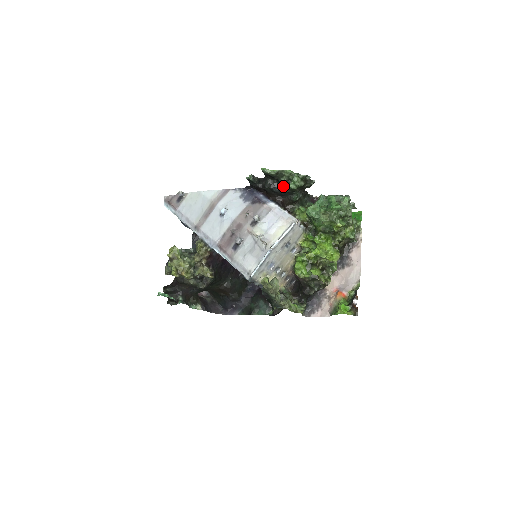
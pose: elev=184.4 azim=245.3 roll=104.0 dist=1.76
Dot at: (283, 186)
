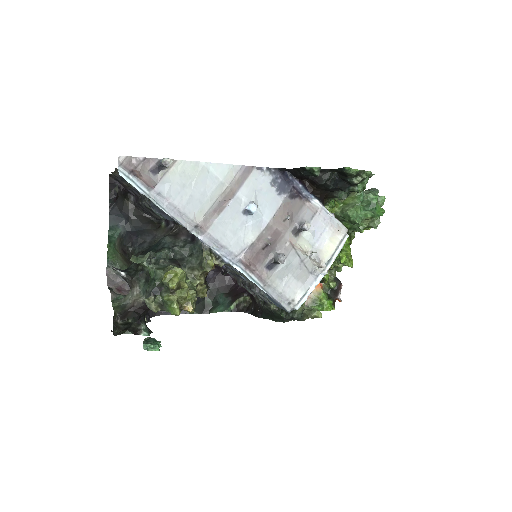
Dot at: (346, 185)
